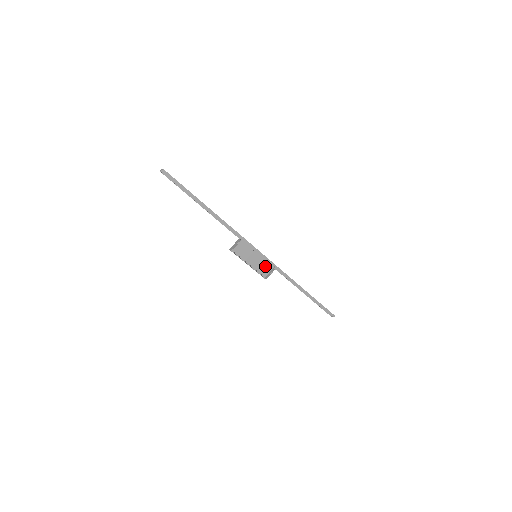
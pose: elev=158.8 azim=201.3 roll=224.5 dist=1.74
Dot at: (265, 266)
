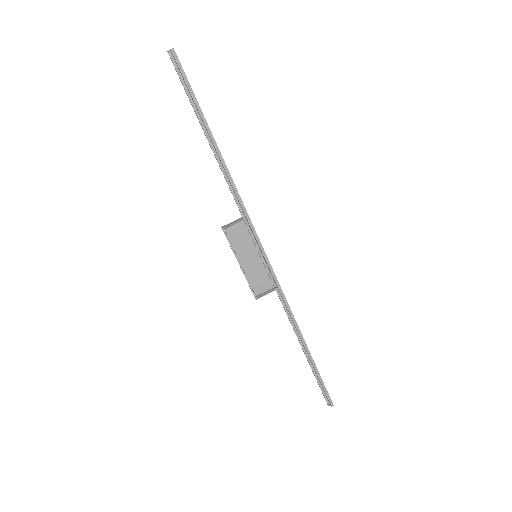
Dot at: (263, 278)
